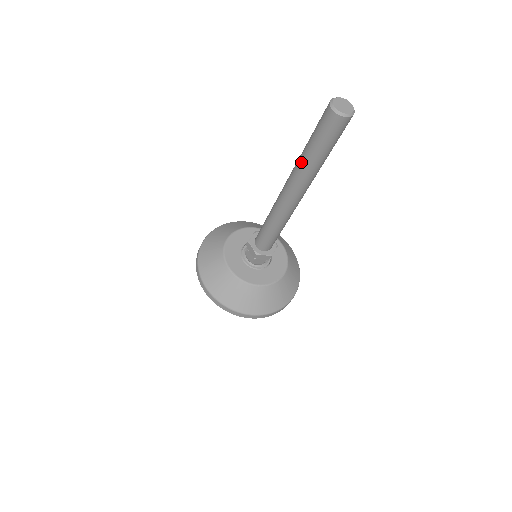
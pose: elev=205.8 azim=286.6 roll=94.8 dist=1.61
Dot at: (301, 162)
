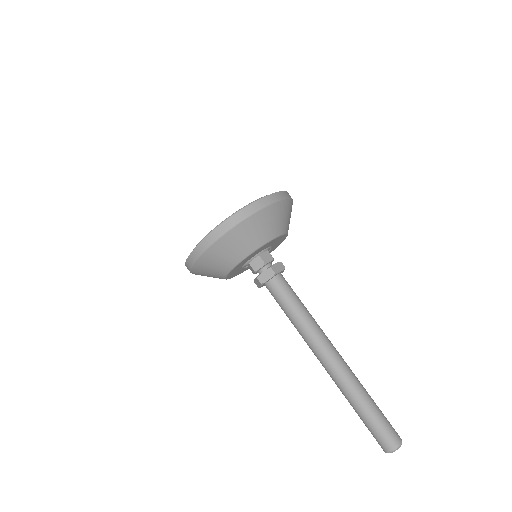
Dot at: (348, 400)
